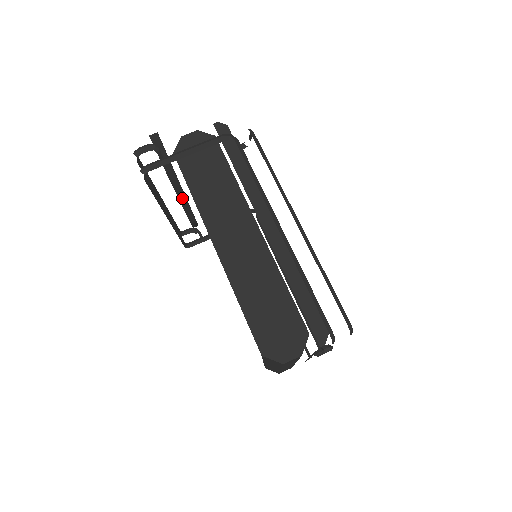
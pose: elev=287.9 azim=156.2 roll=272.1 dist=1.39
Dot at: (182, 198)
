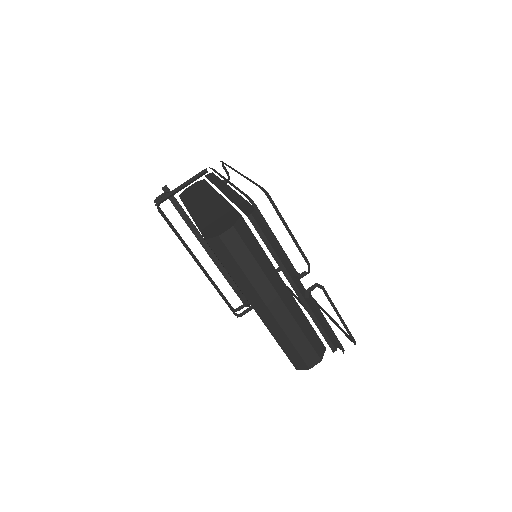
Dot at: (209, 251)
